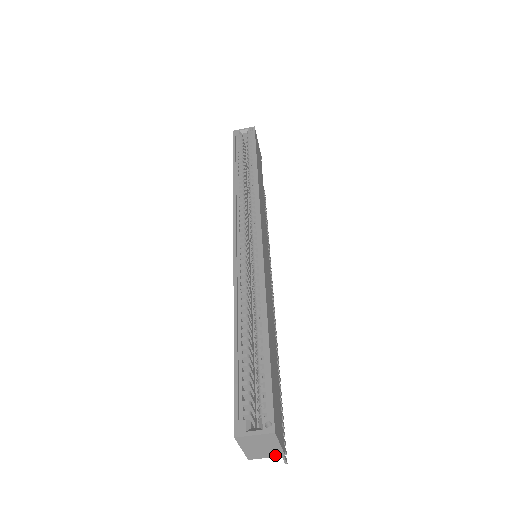
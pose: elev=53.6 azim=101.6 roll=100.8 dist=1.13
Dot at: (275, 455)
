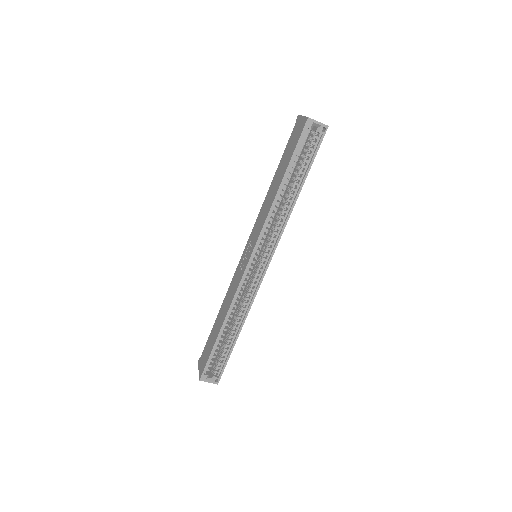
Dot at: occluded
